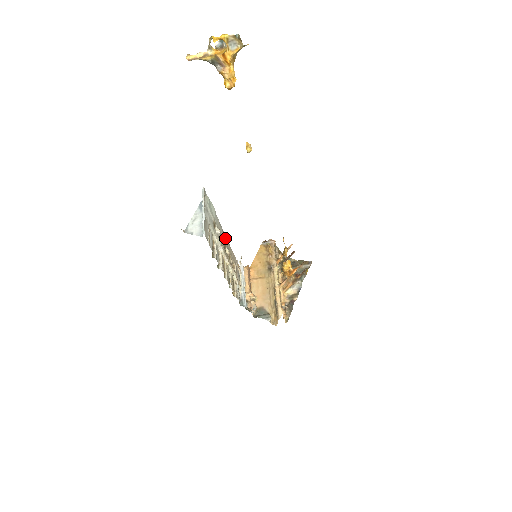
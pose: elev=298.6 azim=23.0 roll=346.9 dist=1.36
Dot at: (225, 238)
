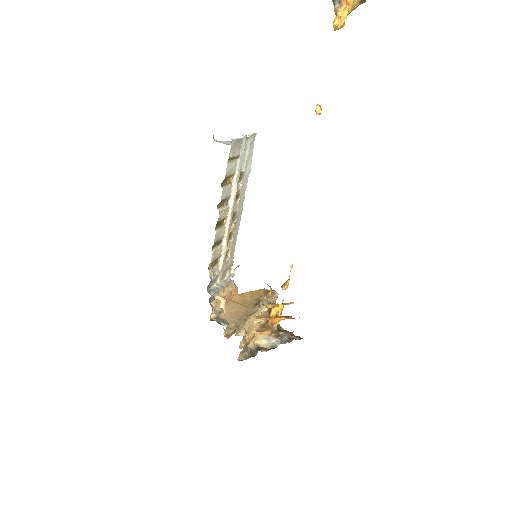
Dot at: (240, 214)
